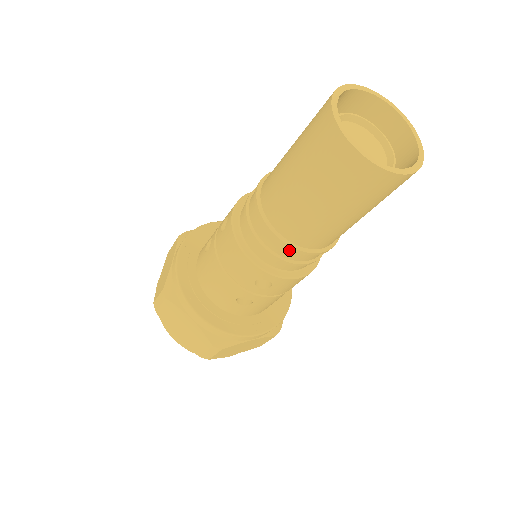
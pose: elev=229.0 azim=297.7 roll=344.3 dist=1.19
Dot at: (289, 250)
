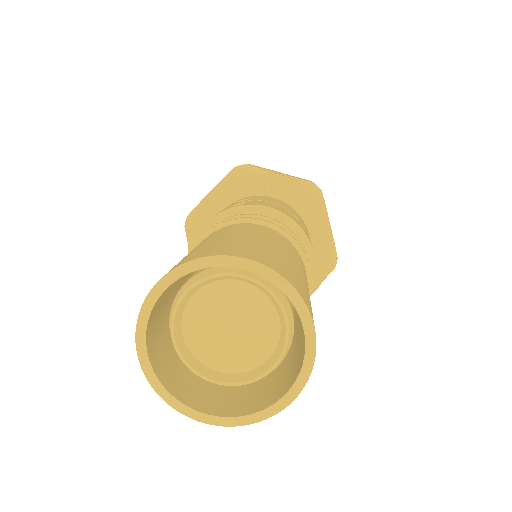
Dot at: occluded
